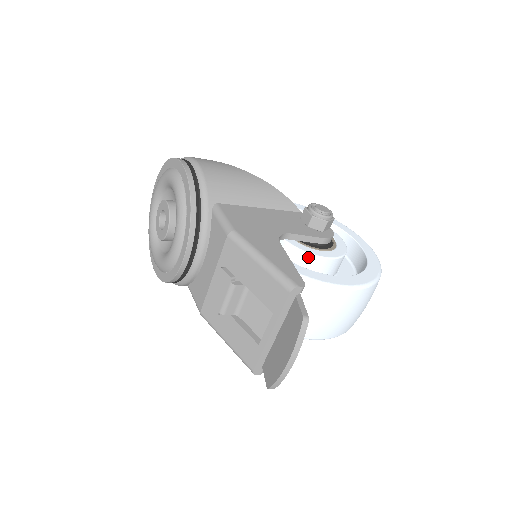
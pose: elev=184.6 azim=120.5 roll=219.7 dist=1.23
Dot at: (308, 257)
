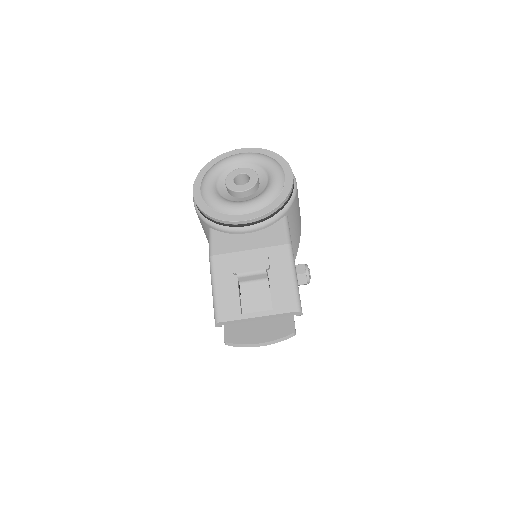
Dot at: occluded
